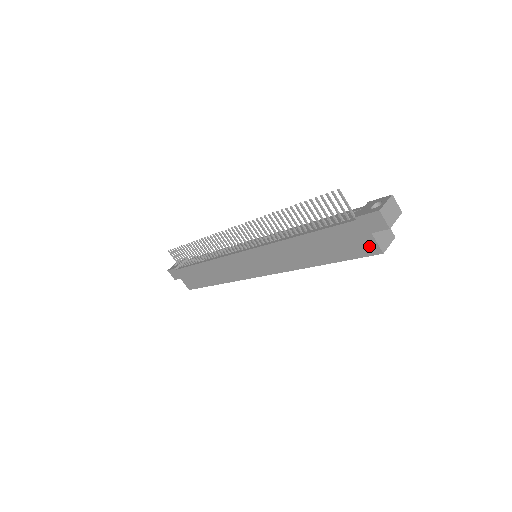
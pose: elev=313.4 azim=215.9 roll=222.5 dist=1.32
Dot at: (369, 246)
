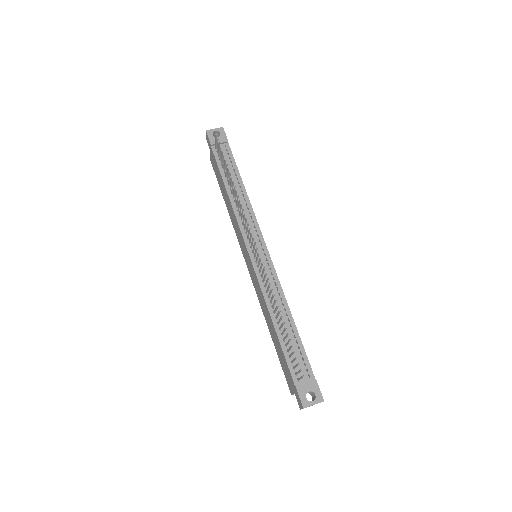
Dot at: (290, 386)
